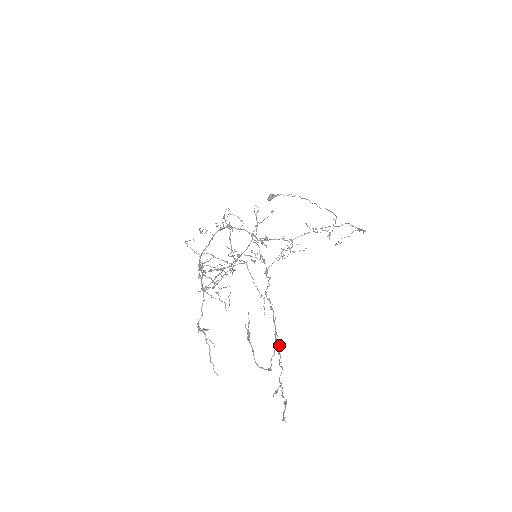
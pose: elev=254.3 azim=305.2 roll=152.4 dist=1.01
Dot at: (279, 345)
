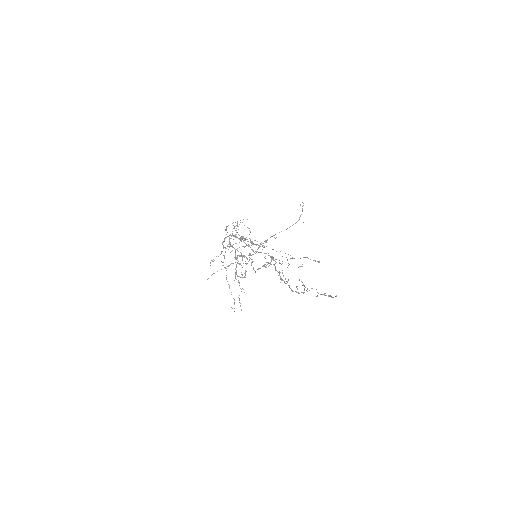
Dot at: (296, 291)
